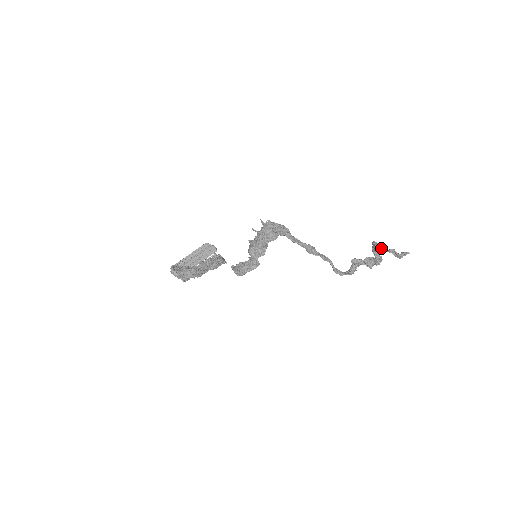
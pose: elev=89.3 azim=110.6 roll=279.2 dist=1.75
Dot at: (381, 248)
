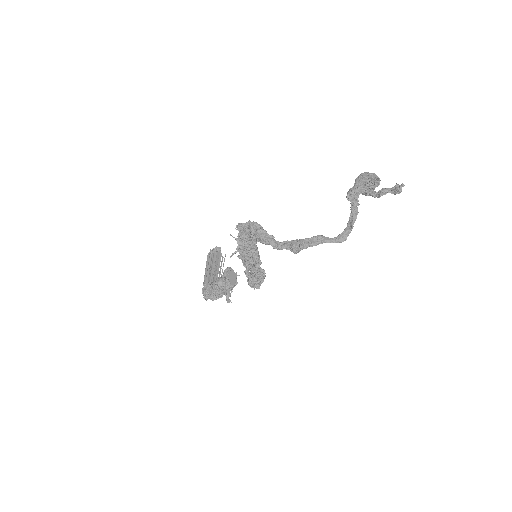
Dot at: (367, 195)
